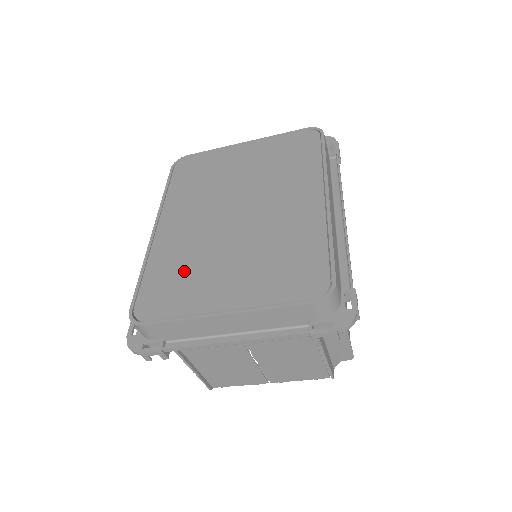
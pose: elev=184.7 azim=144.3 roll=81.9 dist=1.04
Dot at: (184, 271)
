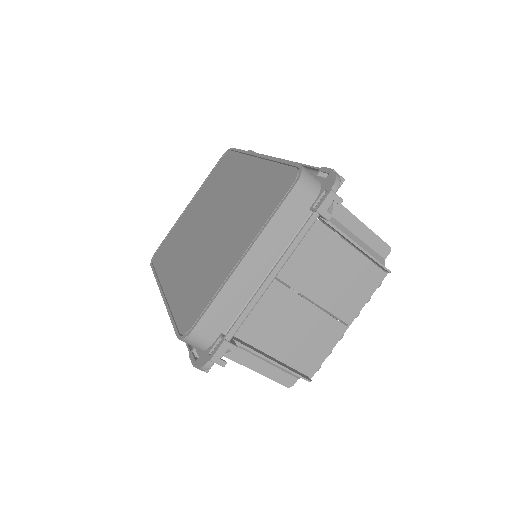
Dot at: (199, 279)
